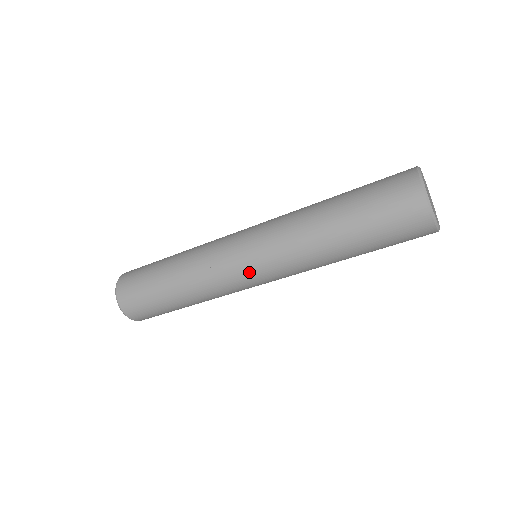
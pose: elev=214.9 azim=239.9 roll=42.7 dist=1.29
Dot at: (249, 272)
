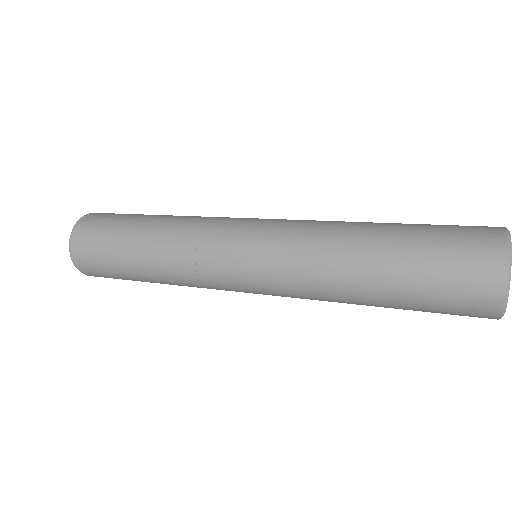
Dot at: occluded
